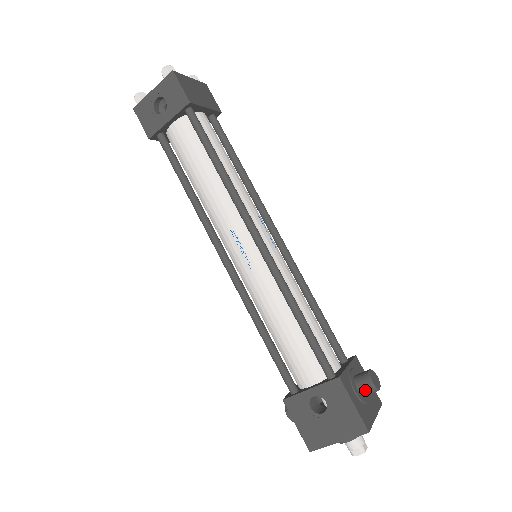
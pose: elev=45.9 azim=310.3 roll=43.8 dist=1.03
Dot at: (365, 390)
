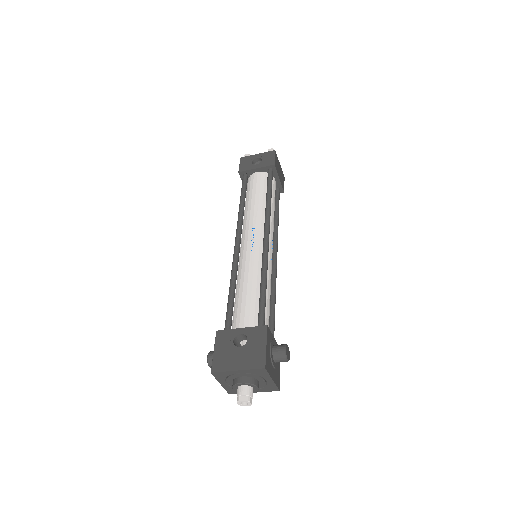
Dot at: (278, 352)
